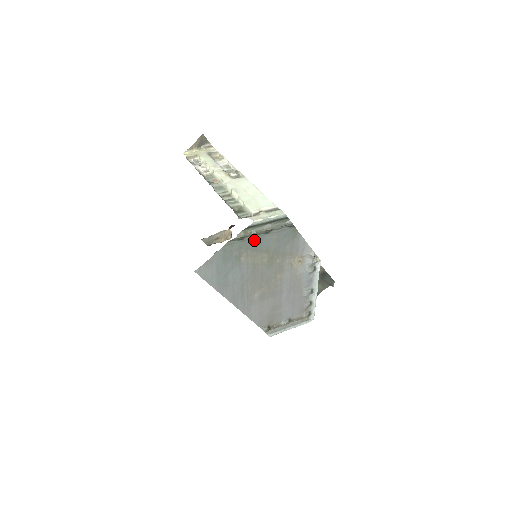
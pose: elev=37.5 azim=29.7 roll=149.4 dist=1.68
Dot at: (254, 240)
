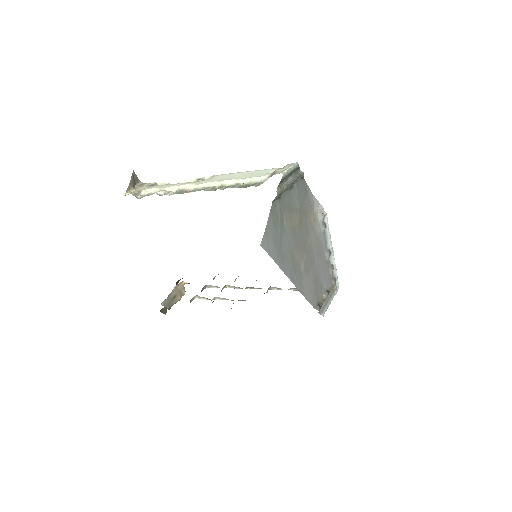
Dot at: (286, 198)
